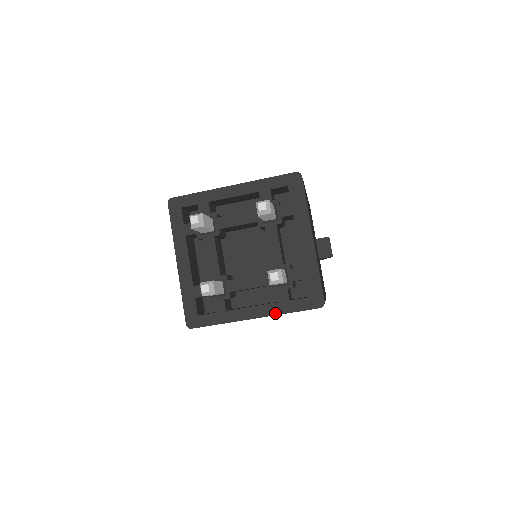
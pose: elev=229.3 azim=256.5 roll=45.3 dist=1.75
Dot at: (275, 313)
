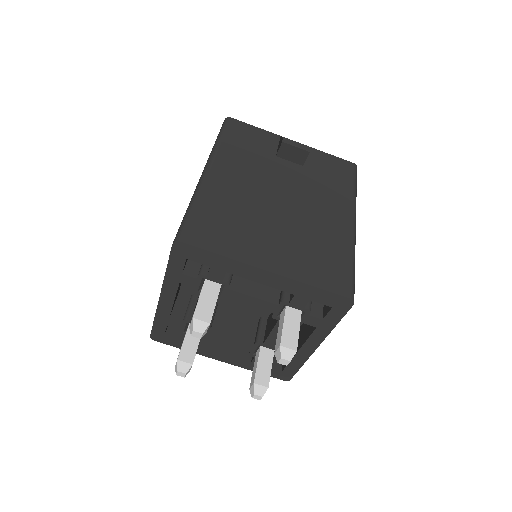
Dot at: (326, 334)
